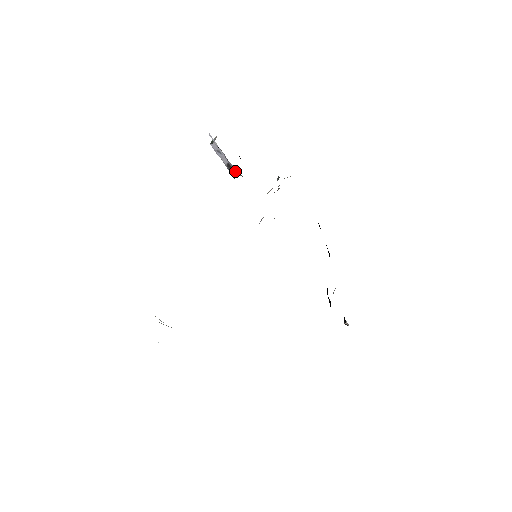
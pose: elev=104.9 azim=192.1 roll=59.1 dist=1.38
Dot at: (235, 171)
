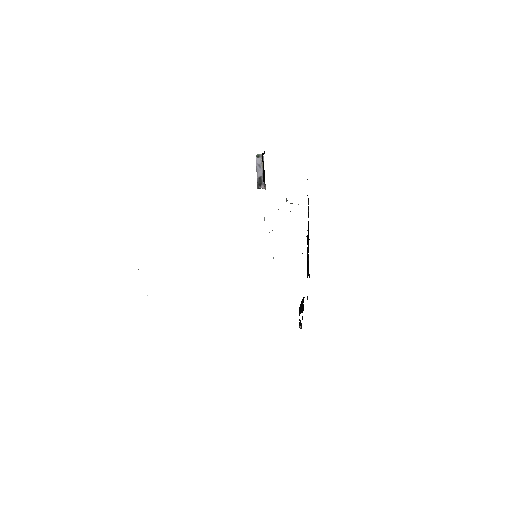
Dot at: (262, 184)
